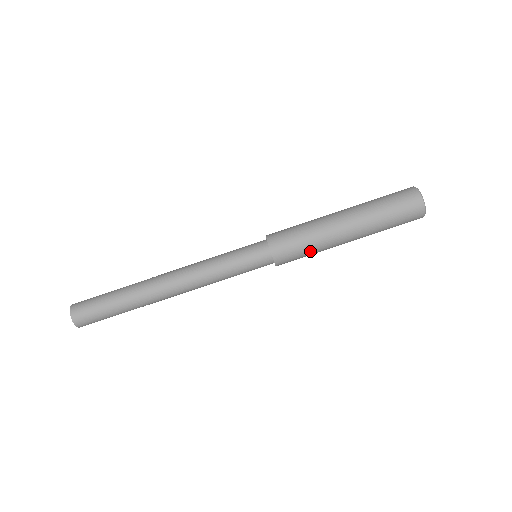
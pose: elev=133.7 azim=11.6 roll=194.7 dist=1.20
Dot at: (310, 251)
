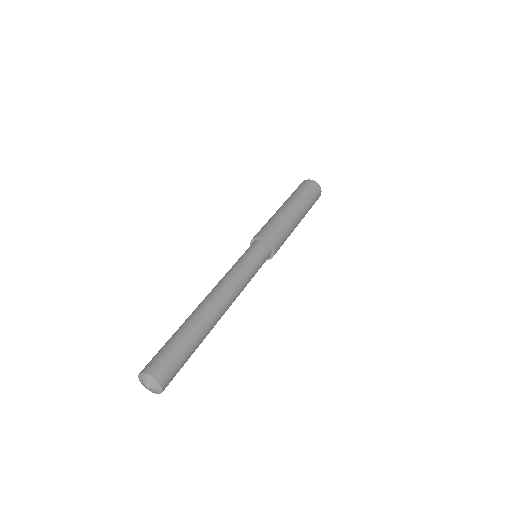
Dot at: (287, 236)
